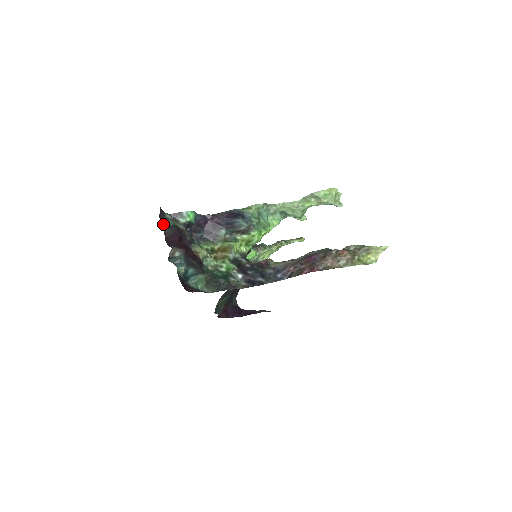
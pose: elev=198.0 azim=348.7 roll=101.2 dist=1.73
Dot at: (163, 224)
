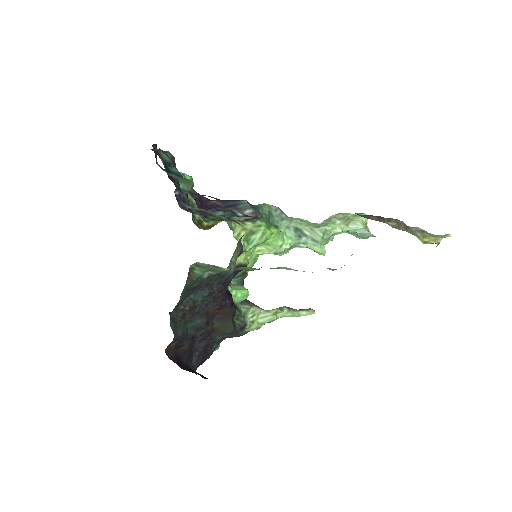
Dot at: occluded
